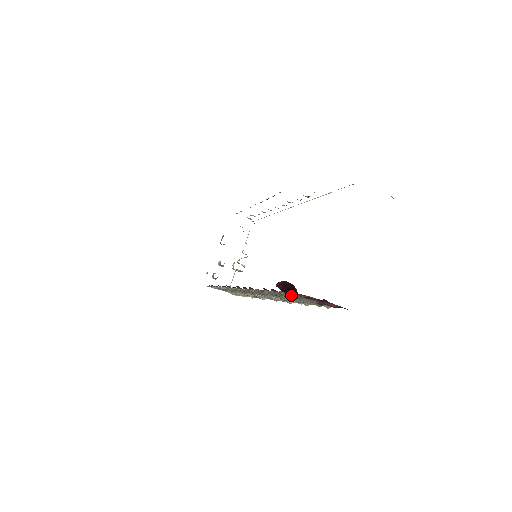
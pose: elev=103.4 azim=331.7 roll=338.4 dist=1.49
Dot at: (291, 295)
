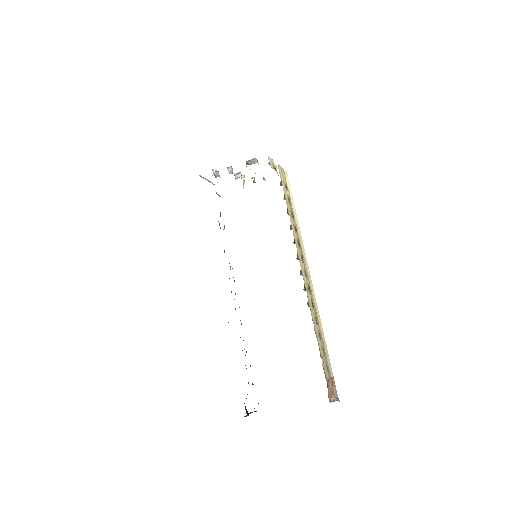
Dot at: occluded
